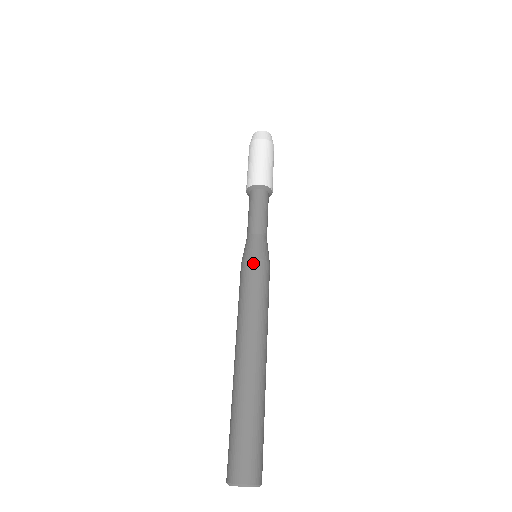
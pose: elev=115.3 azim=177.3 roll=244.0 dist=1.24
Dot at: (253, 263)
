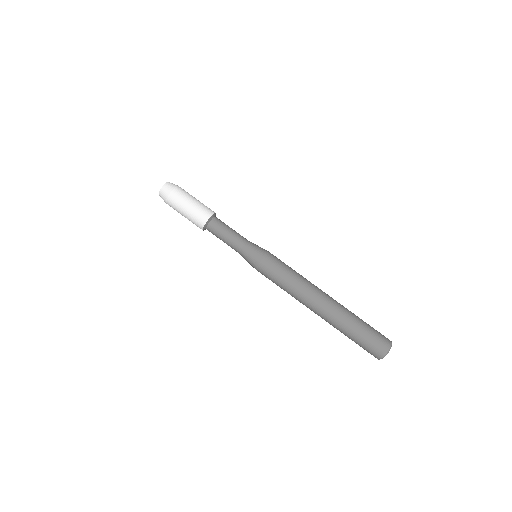
Dot at: (260, 269)
